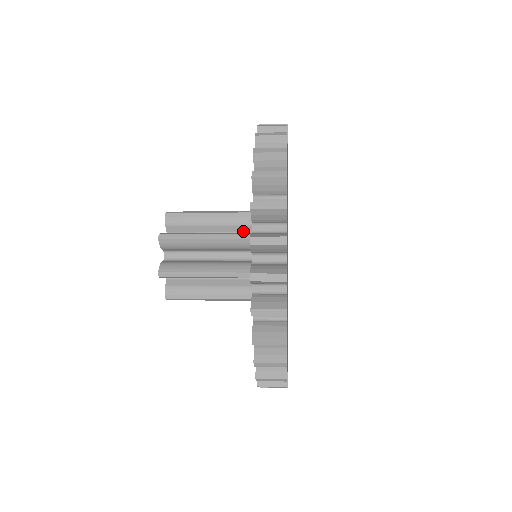
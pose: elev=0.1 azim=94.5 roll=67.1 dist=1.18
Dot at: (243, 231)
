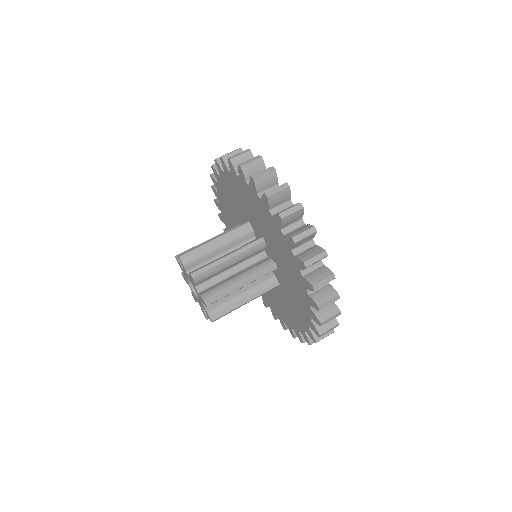
Dot at: (243, 242)
